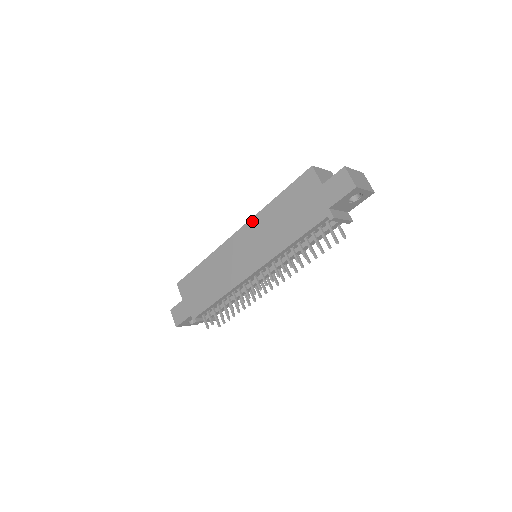
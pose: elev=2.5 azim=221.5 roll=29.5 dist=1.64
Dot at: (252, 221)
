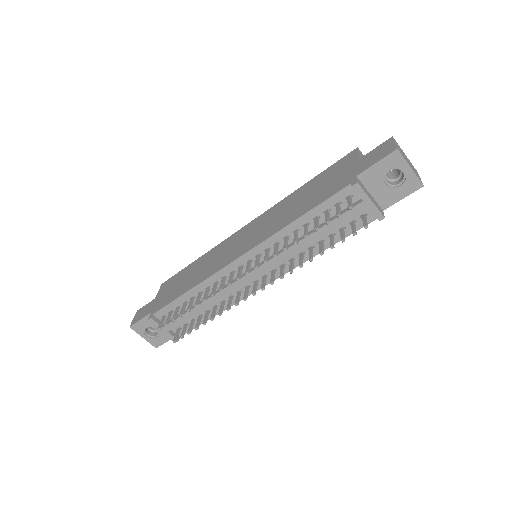
Dot at: (269, 210)
